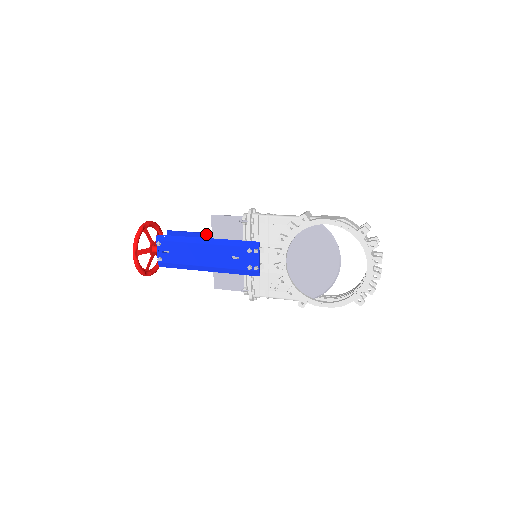
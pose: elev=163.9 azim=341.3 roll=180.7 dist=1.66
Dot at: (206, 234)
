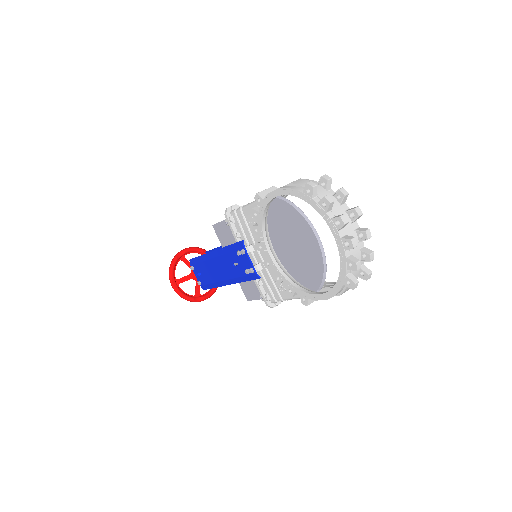
Dot at: occluded
